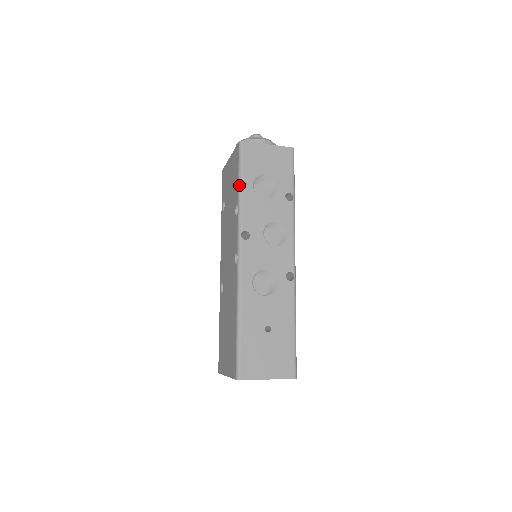
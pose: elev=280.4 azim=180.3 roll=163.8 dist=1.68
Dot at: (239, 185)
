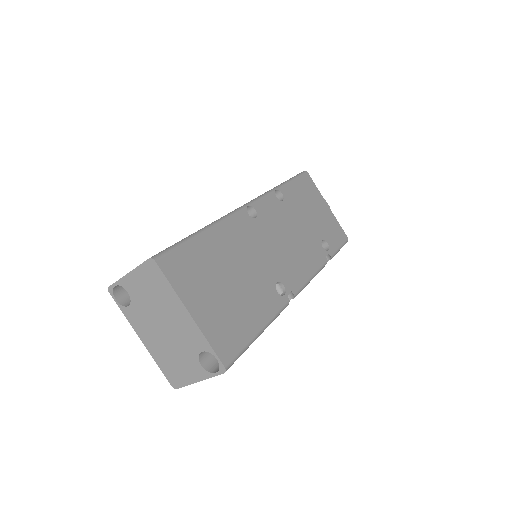
Dot at: occluded
